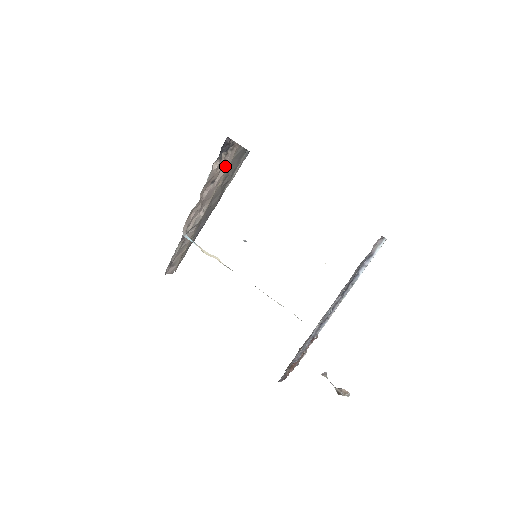
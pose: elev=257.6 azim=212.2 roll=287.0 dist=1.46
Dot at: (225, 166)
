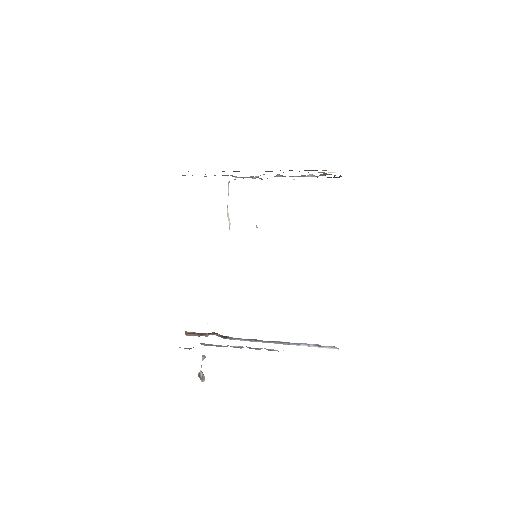
Dot at: occluded
